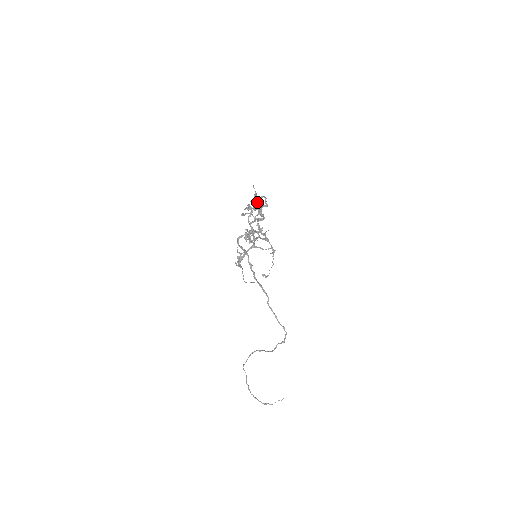
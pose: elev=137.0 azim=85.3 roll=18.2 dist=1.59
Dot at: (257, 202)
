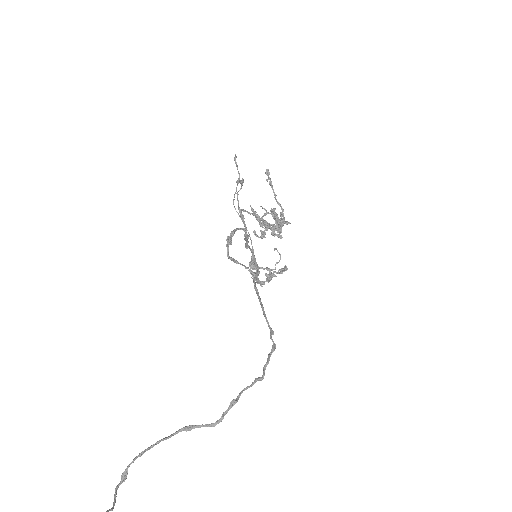
Dot at: occluded
